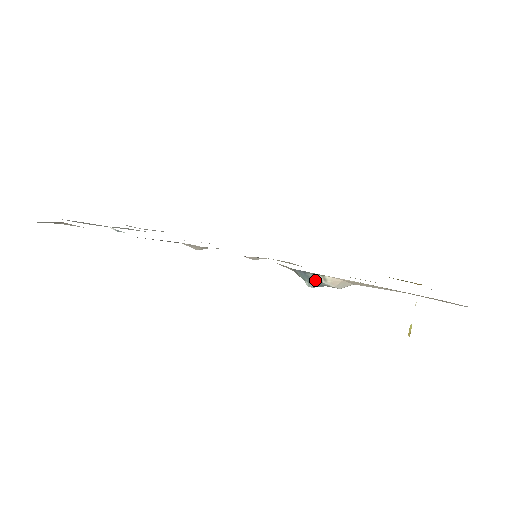
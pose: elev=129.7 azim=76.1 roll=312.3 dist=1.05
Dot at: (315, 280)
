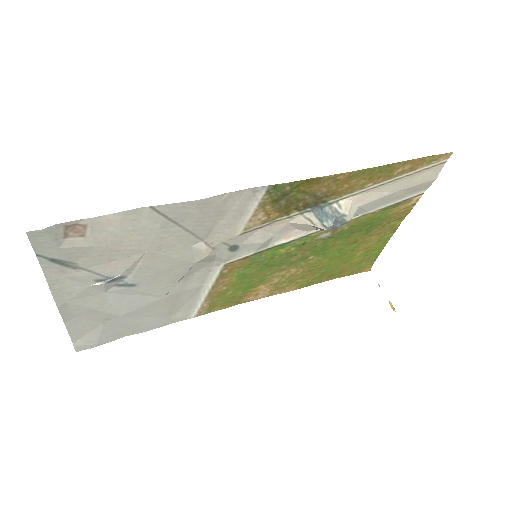
Dot at: (331, 214)
